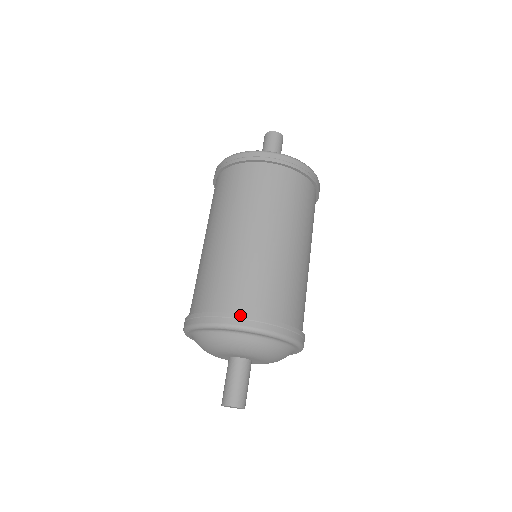
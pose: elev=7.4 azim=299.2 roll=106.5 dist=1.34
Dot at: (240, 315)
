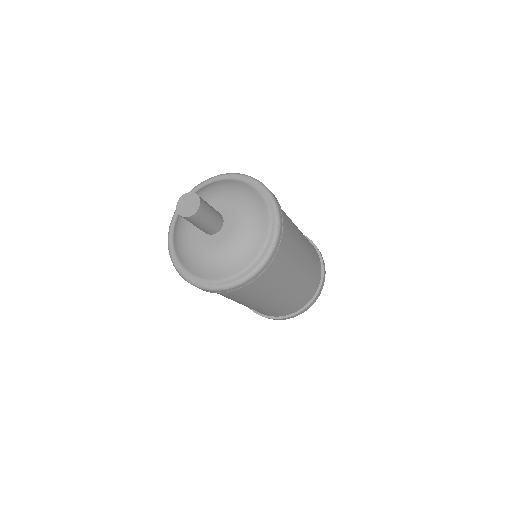
Dot at: occluded
